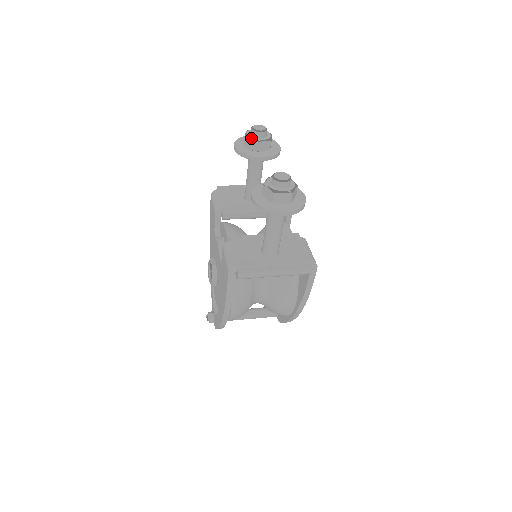
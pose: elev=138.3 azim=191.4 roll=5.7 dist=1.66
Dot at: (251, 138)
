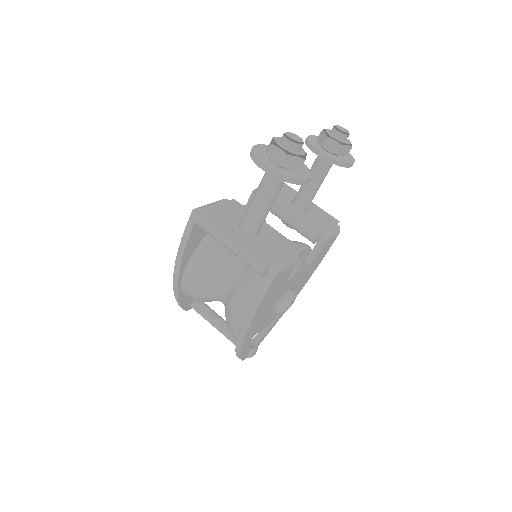
Dot at: occluded
